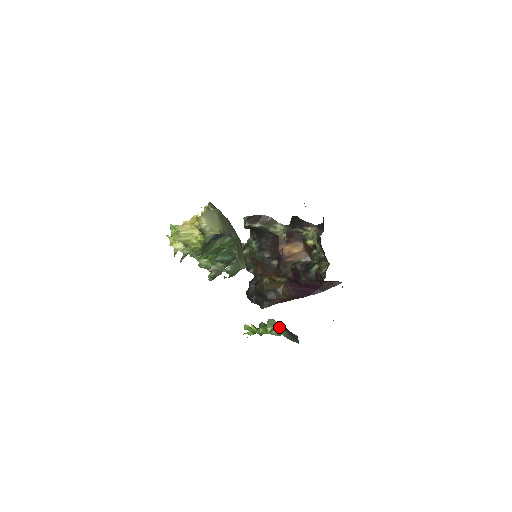
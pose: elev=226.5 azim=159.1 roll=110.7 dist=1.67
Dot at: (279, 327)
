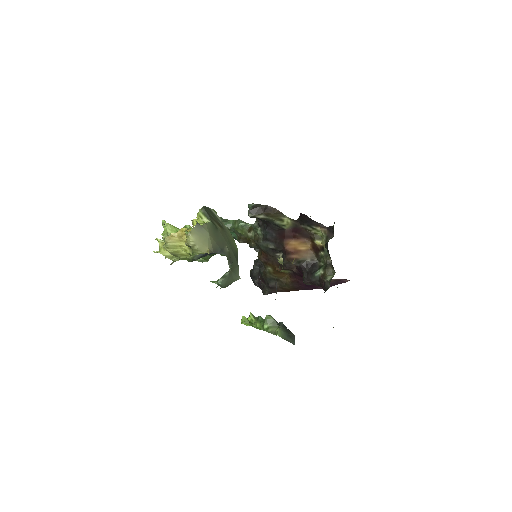
Dot at: (276, 326)
